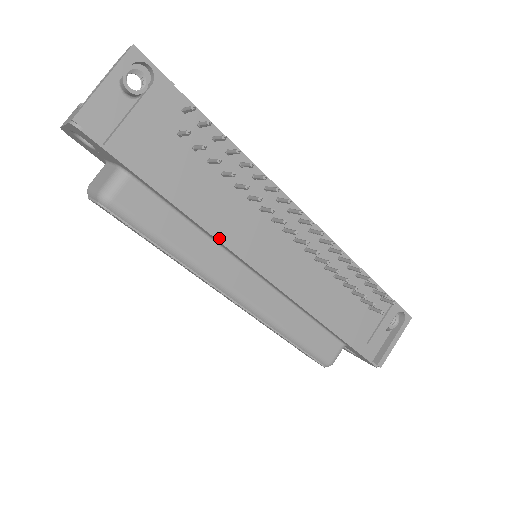
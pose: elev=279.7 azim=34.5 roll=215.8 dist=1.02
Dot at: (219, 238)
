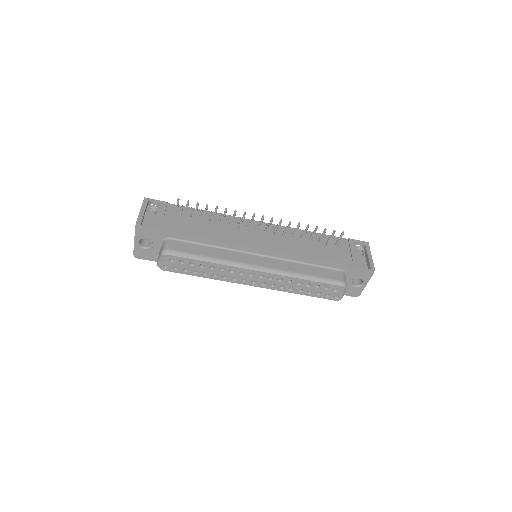
Dot at: (225, 242)
